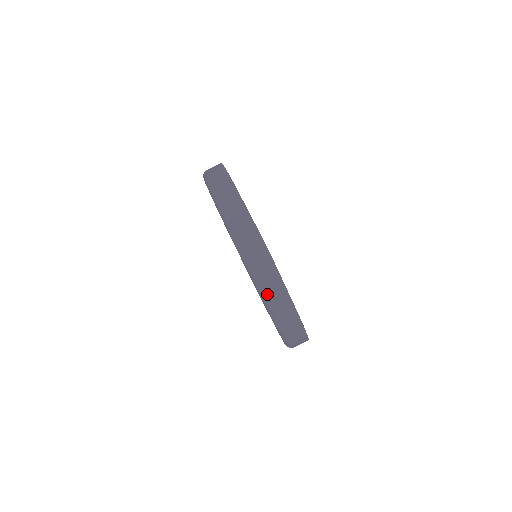
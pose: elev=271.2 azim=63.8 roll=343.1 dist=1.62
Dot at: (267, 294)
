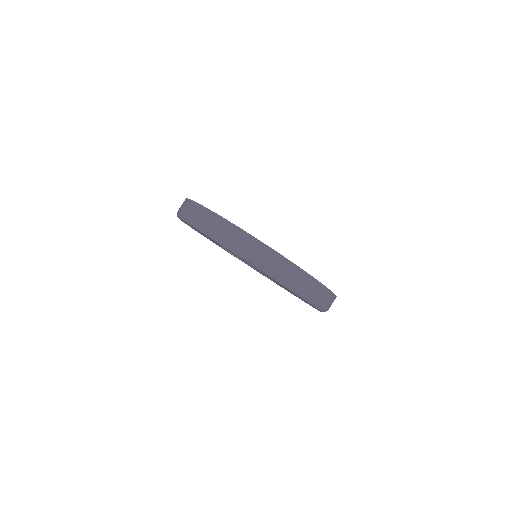
Dot at: (278, 274)
